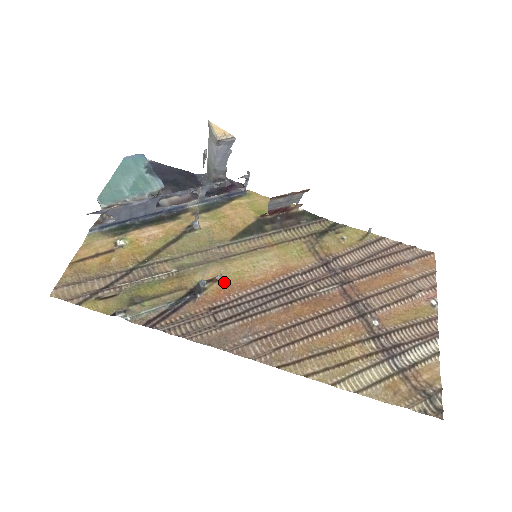
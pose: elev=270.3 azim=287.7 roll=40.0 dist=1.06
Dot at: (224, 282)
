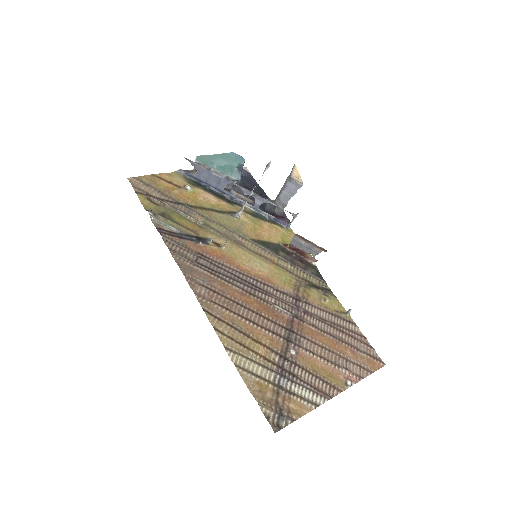
Dot at: (223, 251)
